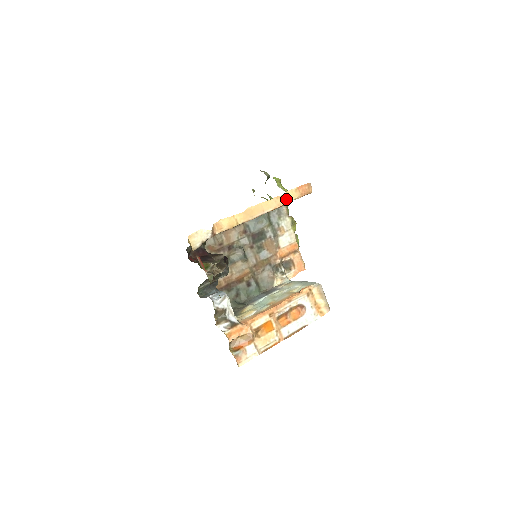
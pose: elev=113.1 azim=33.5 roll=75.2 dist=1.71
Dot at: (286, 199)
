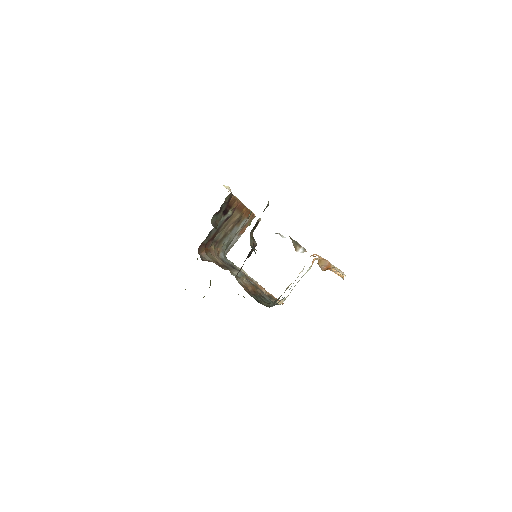
Dot at: occluded
